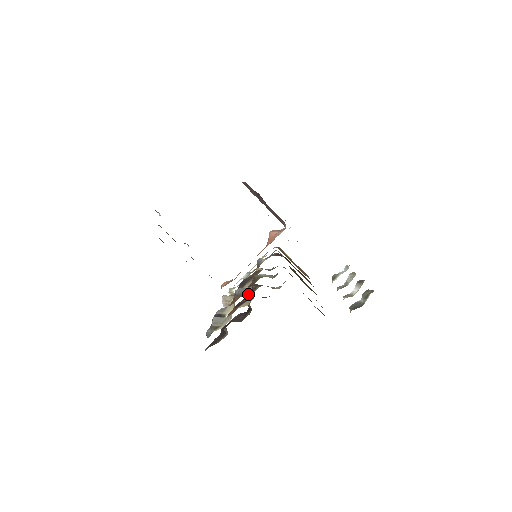
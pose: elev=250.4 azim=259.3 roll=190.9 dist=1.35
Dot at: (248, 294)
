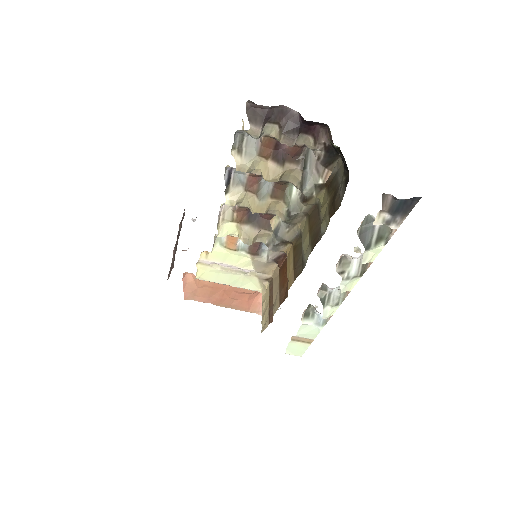
Dot at: (256, 209)
